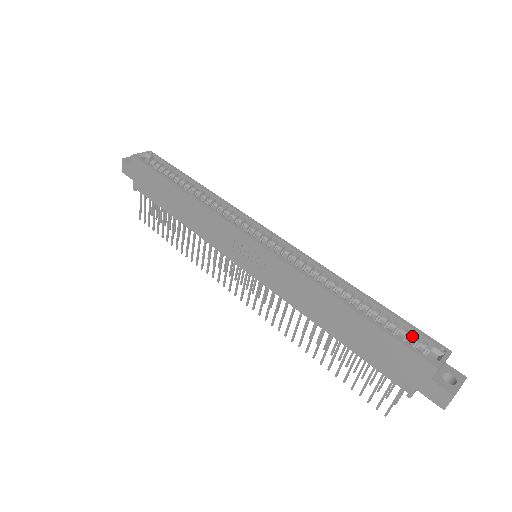
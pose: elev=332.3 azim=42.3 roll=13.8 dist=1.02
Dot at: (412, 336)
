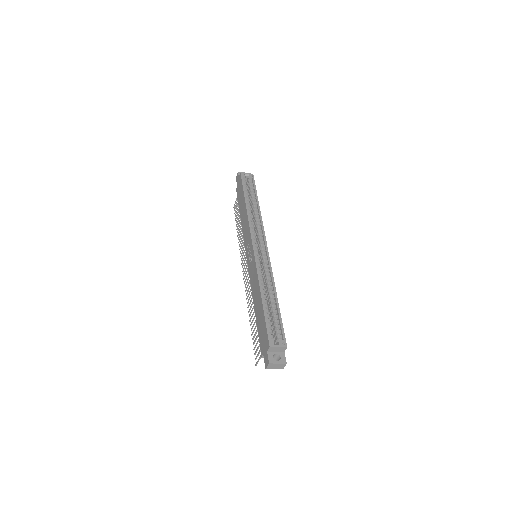
Dot at: (278, 330)
